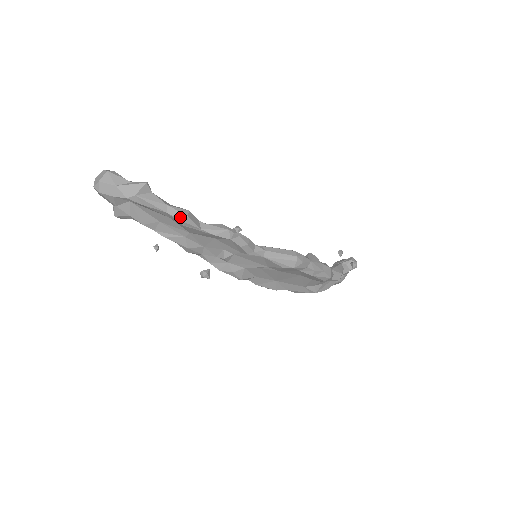
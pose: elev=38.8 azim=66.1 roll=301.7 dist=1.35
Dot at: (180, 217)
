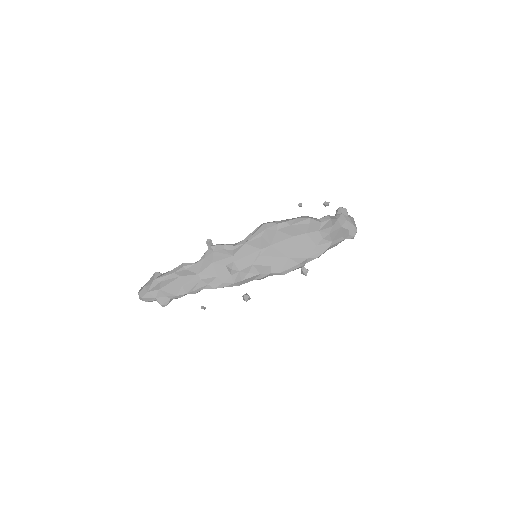
Dot at: (180, 267)
